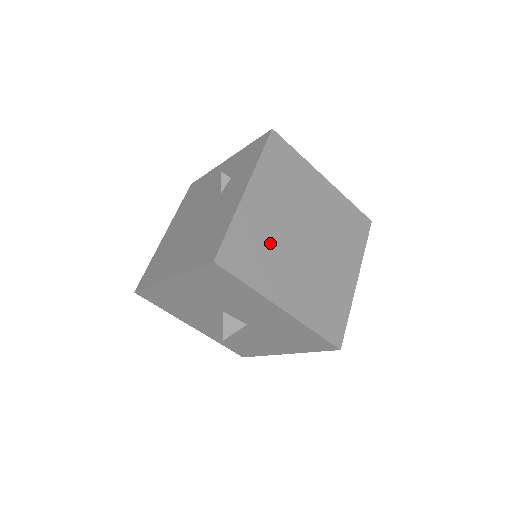
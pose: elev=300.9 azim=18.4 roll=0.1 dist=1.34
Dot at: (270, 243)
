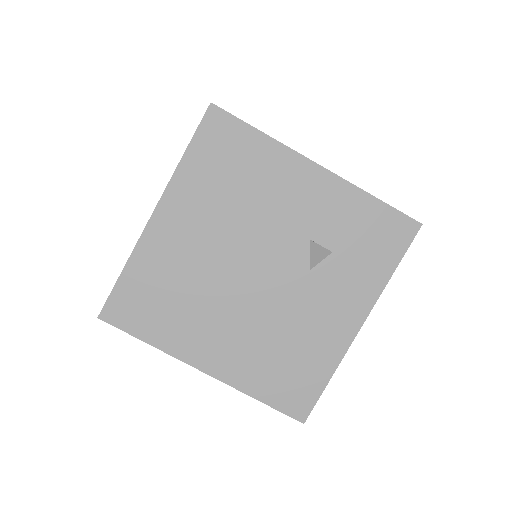
Dot at: occluded
